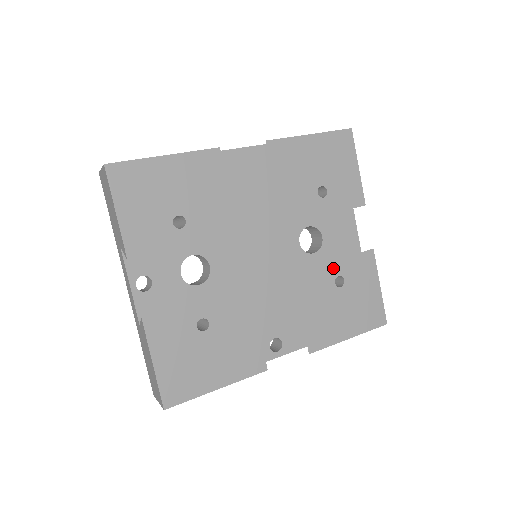
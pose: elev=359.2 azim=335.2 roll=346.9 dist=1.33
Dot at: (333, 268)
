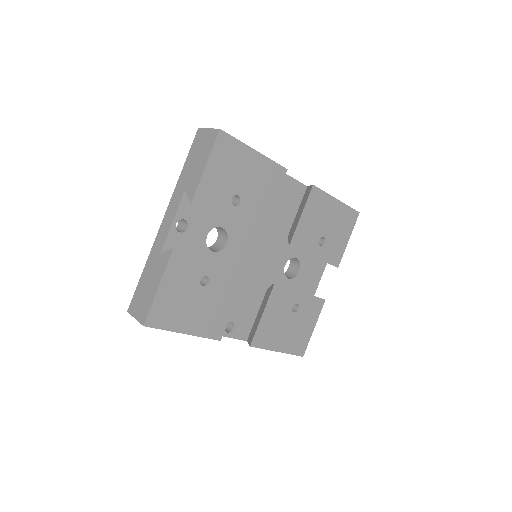
Dot at: (298, 296)
